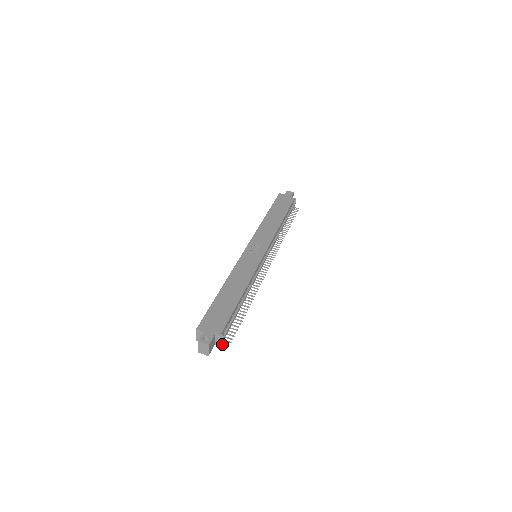
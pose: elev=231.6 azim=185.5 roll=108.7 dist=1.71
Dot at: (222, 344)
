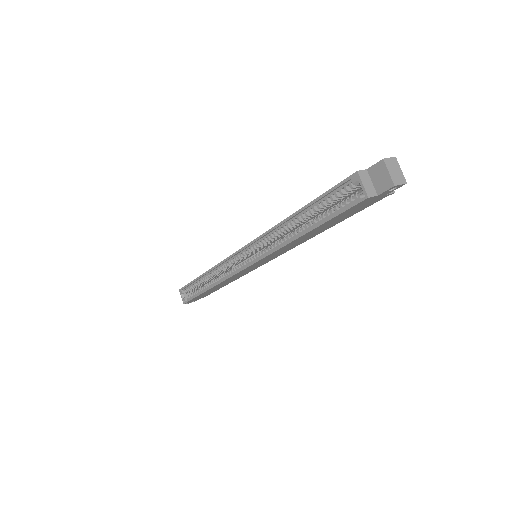
Dot at: occluded
